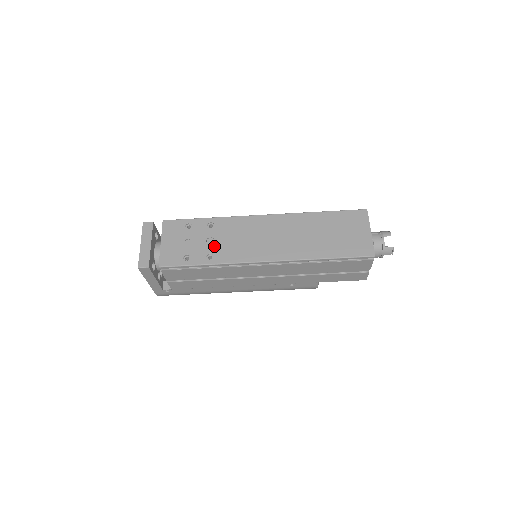
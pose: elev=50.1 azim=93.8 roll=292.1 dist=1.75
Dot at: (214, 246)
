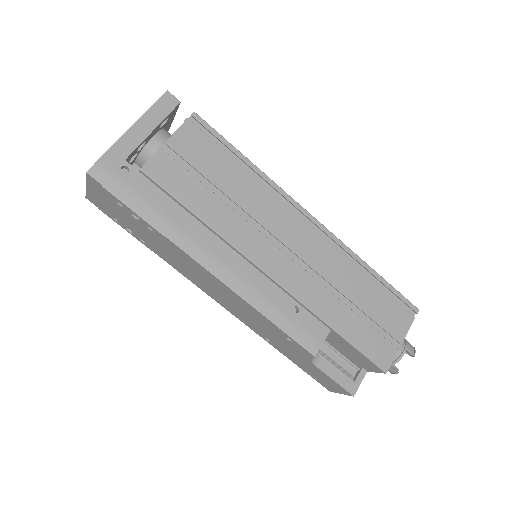
Dot at: occluded
